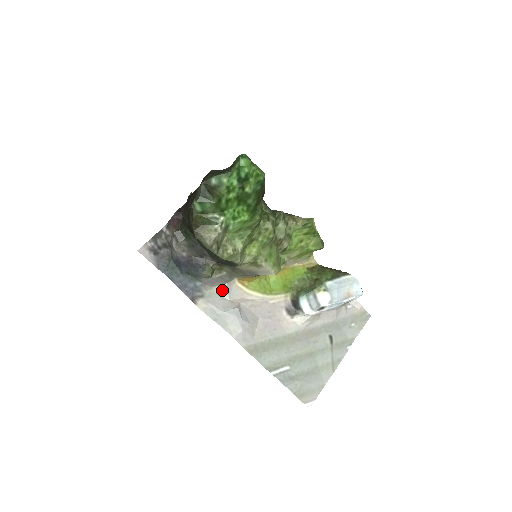
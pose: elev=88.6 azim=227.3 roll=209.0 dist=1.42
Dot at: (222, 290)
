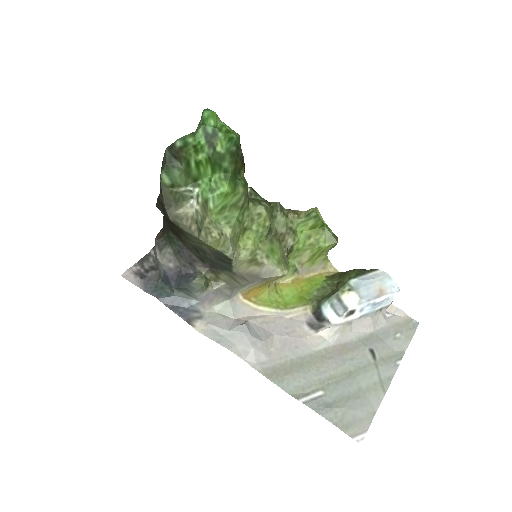
Dot at: (224, 308)
